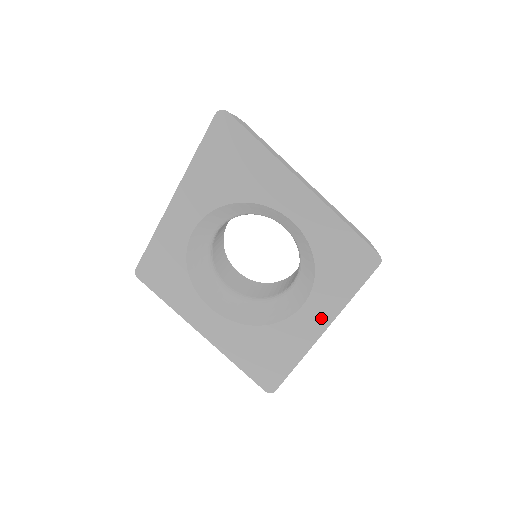
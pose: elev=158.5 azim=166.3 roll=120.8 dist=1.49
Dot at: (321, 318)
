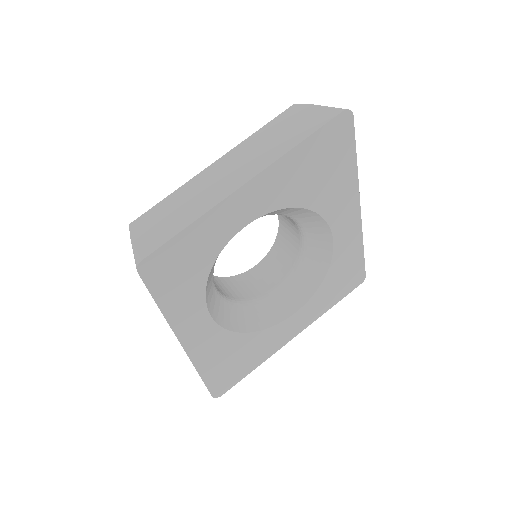
Dot at: (300, 325)
